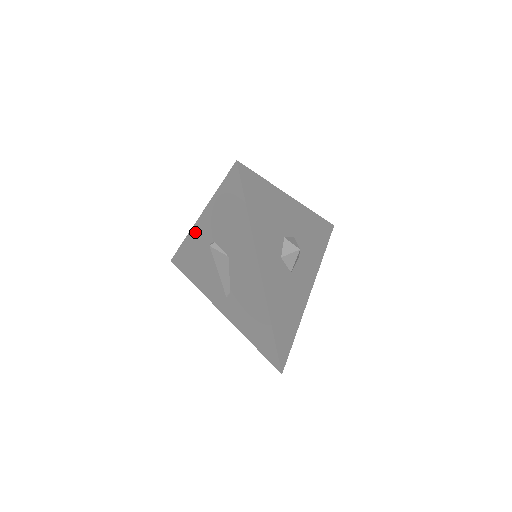
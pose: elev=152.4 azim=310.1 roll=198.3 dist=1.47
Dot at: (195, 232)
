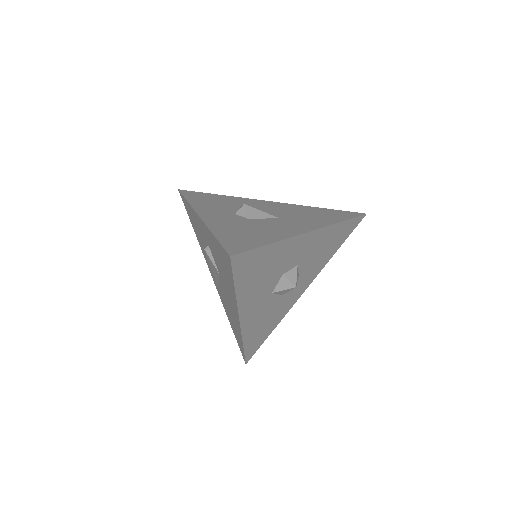
Dot at: (196, 216)
